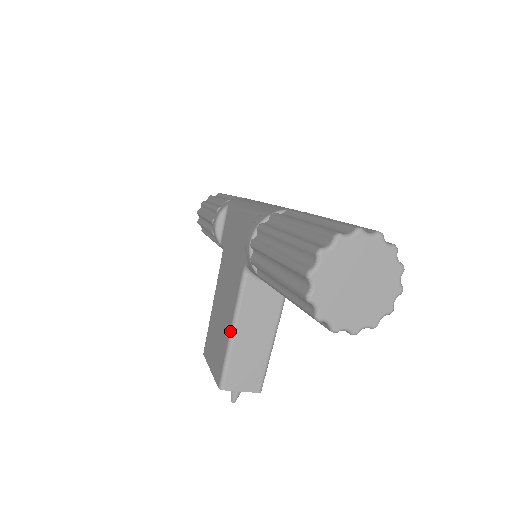
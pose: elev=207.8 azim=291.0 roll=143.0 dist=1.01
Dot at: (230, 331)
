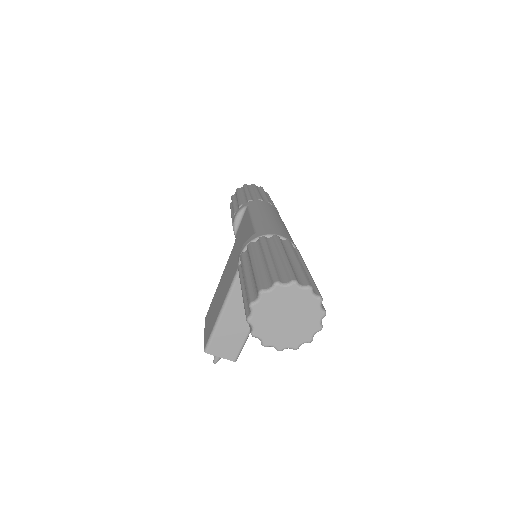
Dot at: (219, 312)
